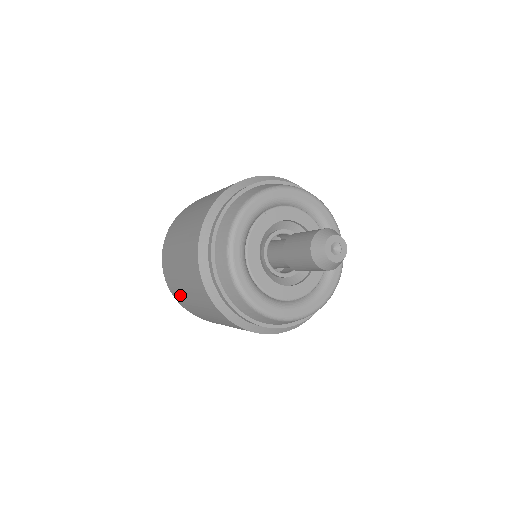
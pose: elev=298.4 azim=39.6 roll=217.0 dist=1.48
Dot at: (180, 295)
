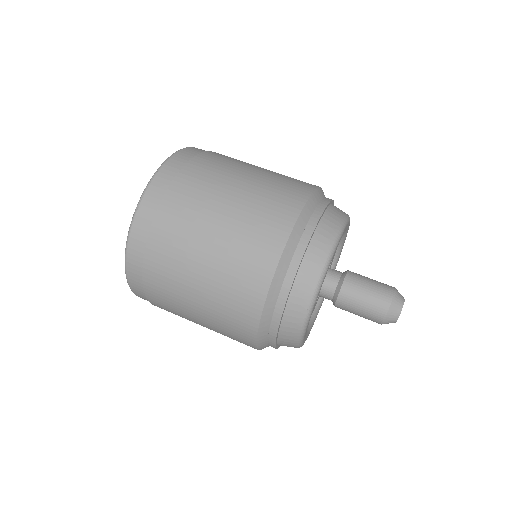
Dot at: (162, 276)
